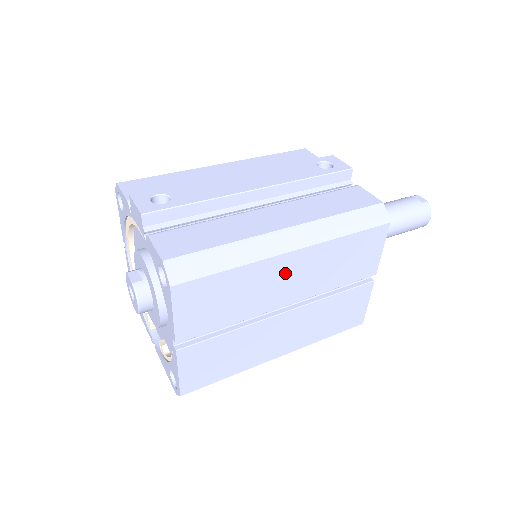
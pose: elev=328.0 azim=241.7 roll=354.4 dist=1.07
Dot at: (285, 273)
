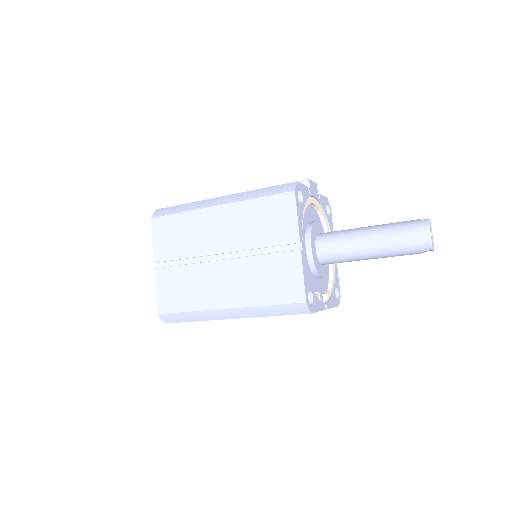
Dot at: (215, 223)
